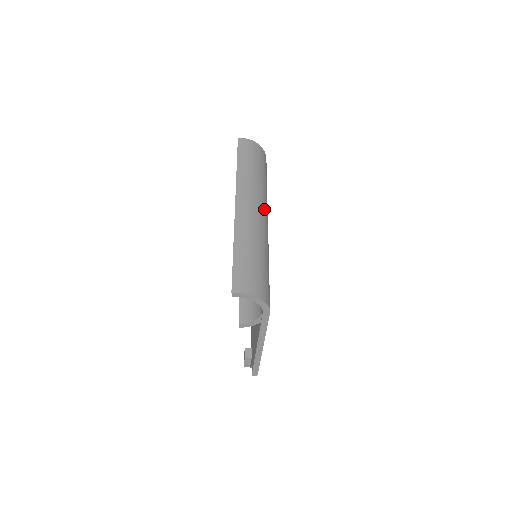
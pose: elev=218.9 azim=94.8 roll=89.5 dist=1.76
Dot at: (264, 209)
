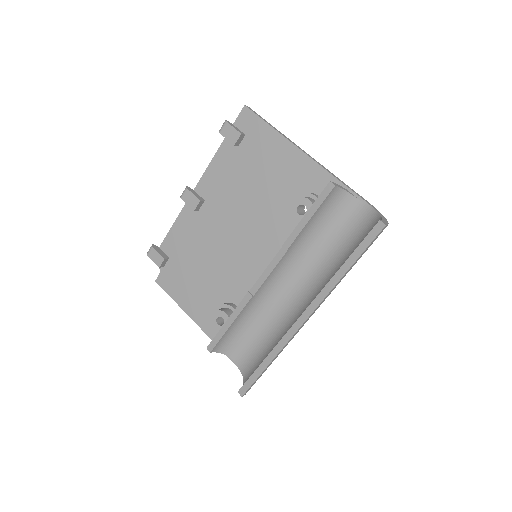
Dot at: occluded
